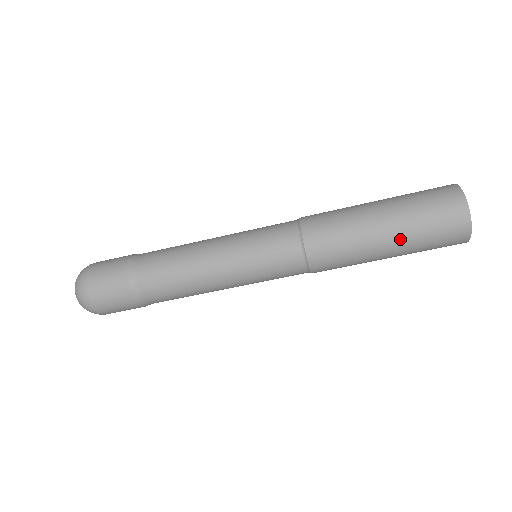
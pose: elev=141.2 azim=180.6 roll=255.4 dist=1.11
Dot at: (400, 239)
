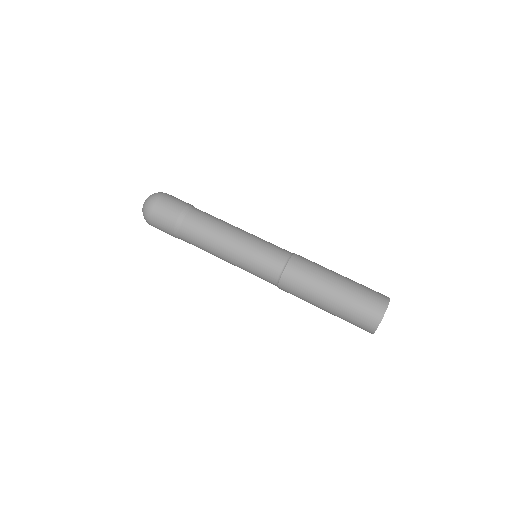
Dot at: (333, 312)
